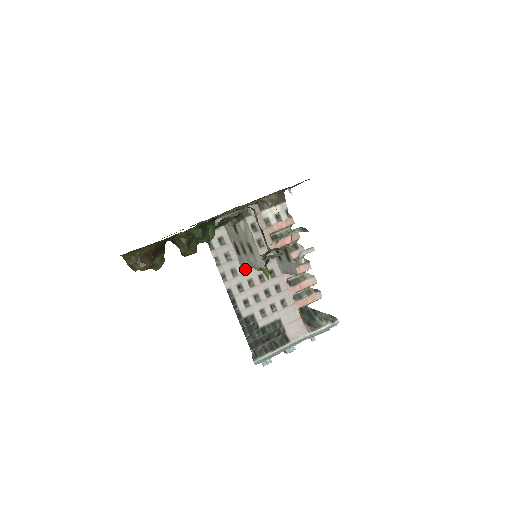
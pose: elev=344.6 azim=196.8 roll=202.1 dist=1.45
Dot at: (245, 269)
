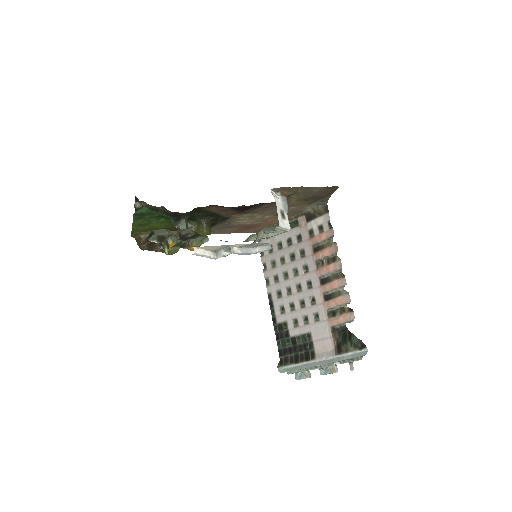
Dot at: (286, 277)
